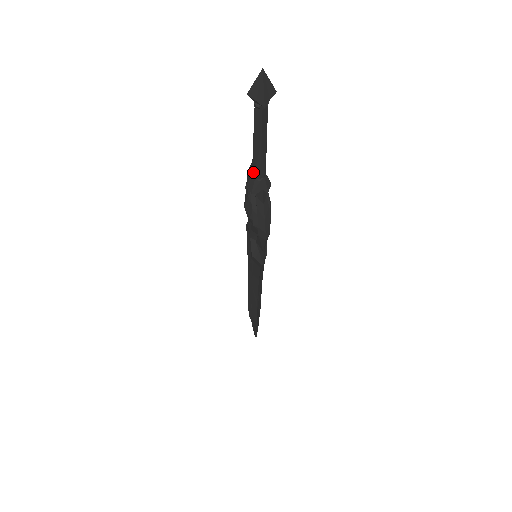
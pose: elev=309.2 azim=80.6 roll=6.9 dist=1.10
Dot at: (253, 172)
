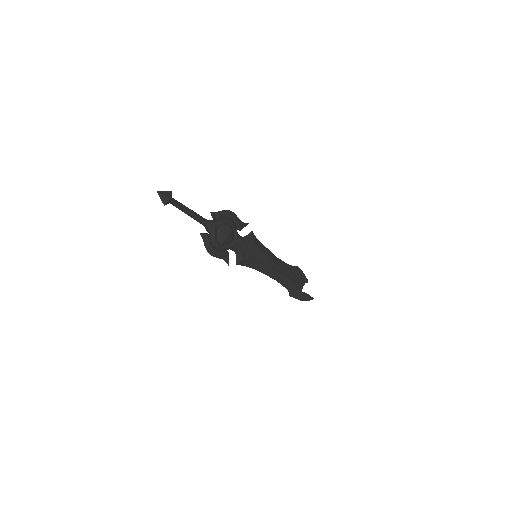
Dot at: occluded
